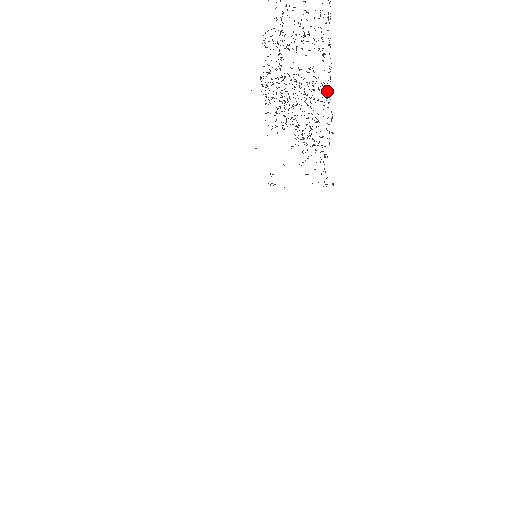
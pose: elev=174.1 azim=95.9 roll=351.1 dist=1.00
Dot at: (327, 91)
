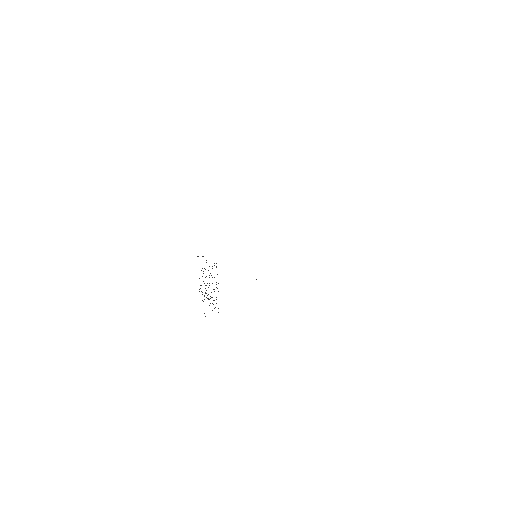
Dot at: occluded
